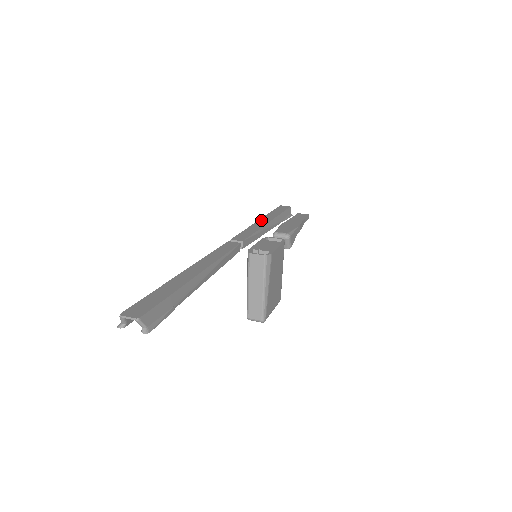
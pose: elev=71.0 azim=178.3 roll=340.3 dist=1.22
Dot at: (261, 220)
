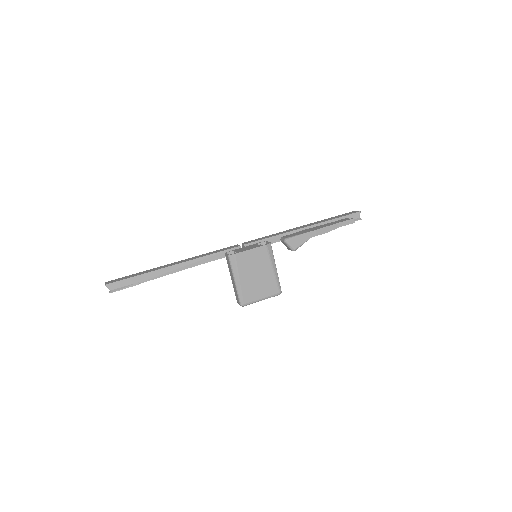
Dot at: (300, 226)
